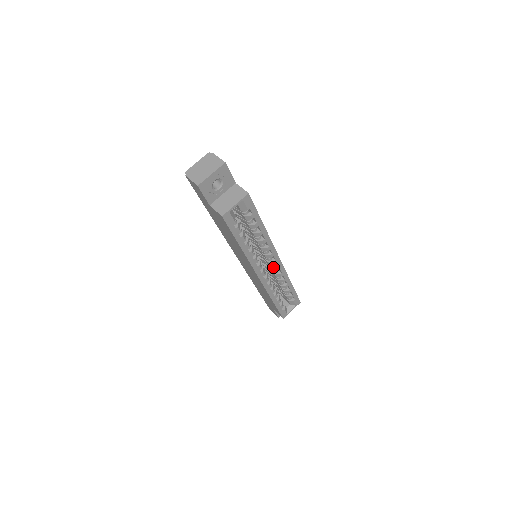
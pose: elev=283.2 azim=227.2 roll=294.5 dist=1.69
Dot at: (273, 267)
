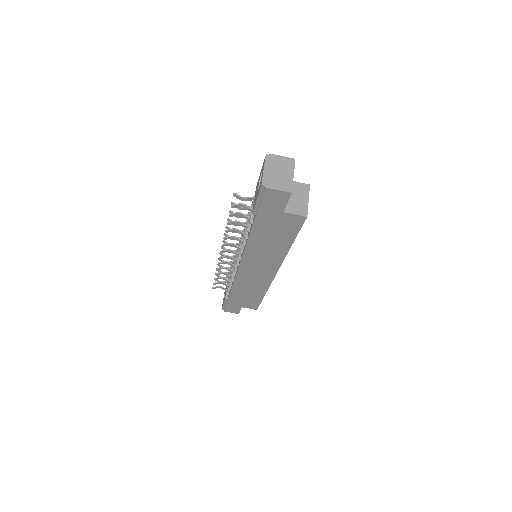
Dot at: occluded
